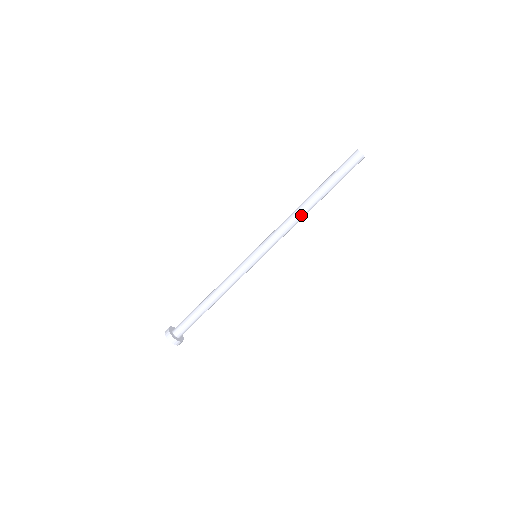
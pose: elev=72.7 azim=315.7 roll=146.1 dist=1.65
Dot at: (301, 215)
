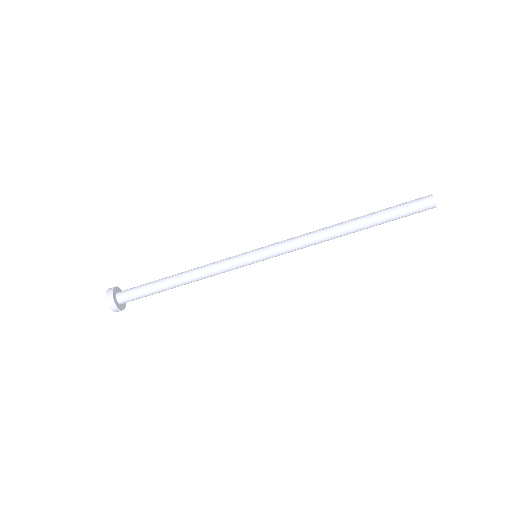
Dot at: (331, 235)
